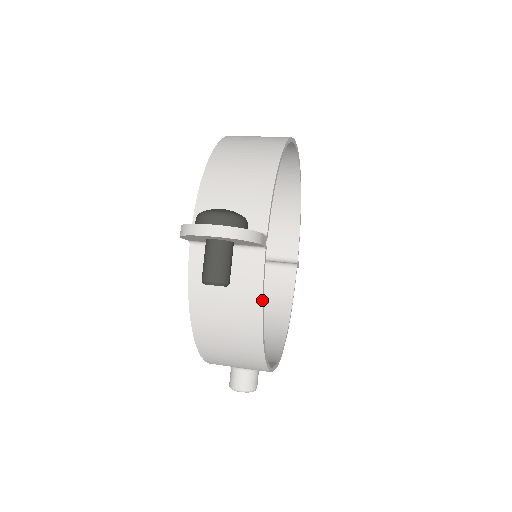
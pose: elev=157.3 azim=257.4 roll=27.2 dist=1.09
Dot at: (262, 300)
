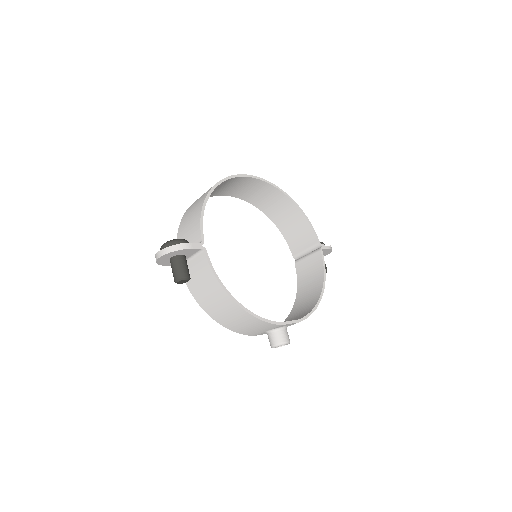
Dot at: (216, 279)
